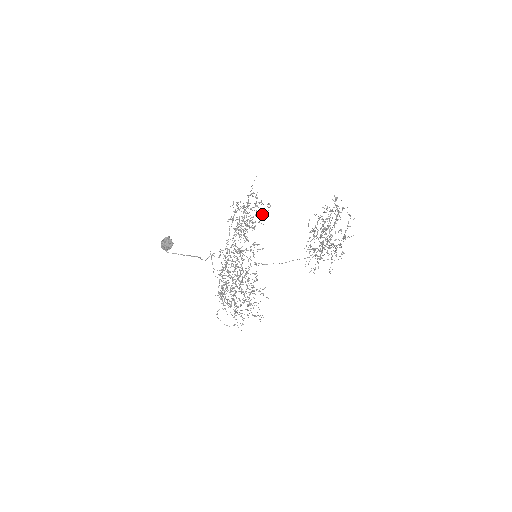
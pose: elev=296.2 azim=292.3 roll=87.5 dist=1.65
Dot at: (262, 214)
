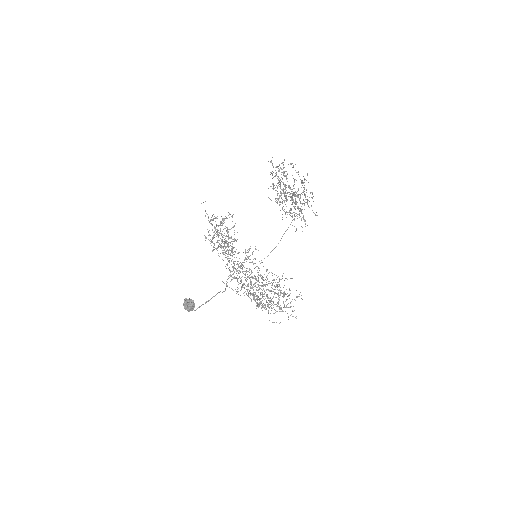
Dot at: occluded
